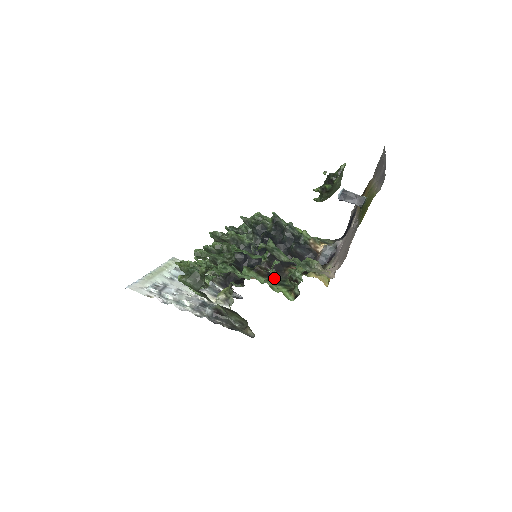
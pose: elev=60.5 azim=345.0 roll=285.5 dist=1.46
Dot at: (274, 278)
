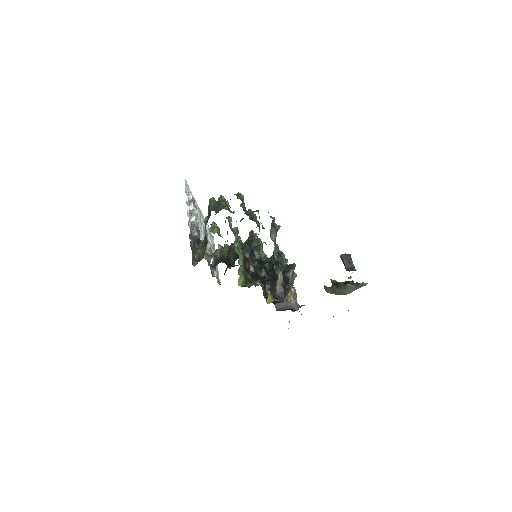
Dot at: (247, 273)
